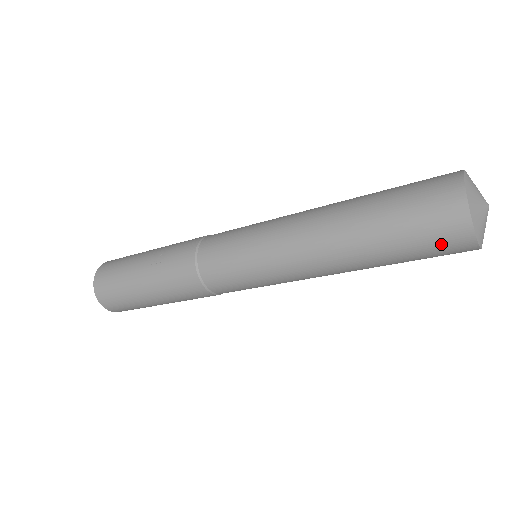
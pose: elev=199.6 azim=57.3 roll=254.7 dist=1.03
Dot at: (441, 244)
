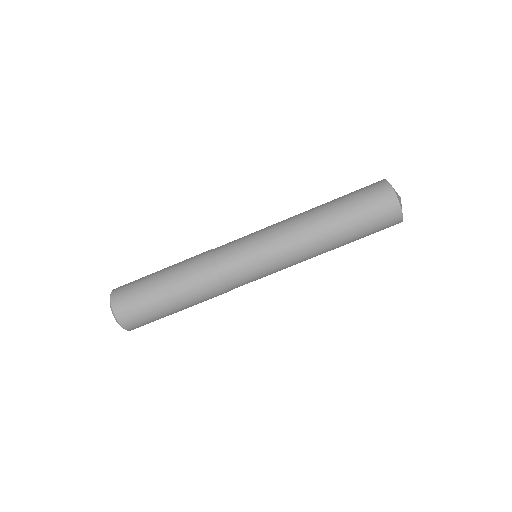
Dot at: (374, 194)
